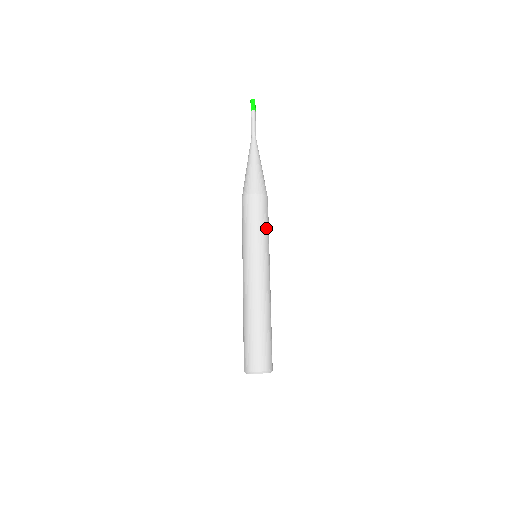
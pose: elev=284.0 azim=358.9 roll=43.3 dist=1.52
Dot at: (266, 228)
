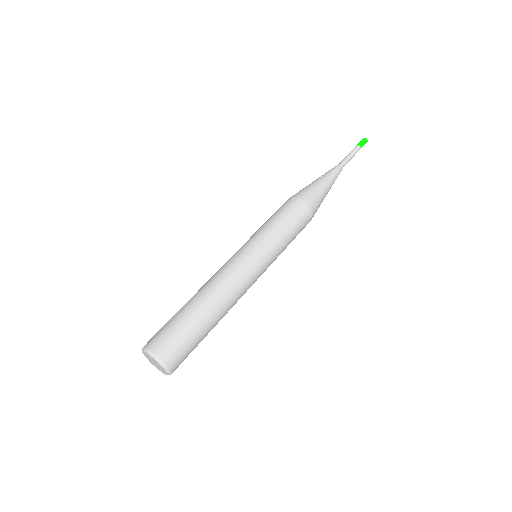
Dot at: (287, 237)
